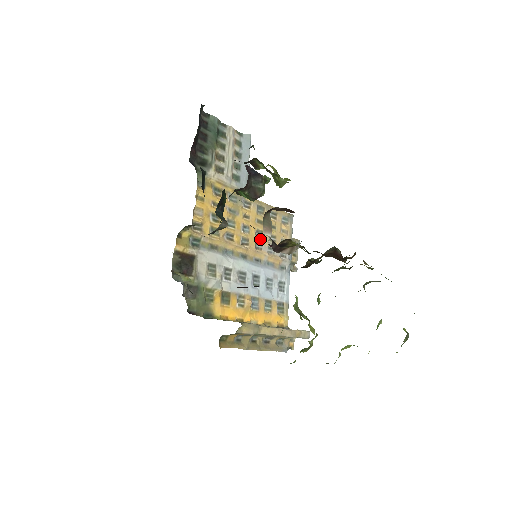
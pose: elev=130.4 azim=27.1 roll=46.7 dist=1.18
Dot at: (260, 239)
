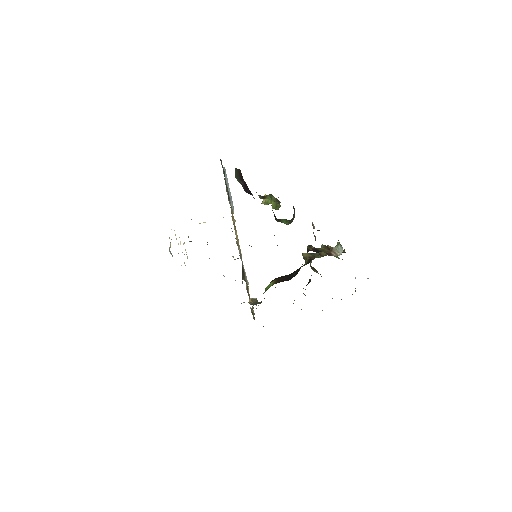
Dot at: occluded
